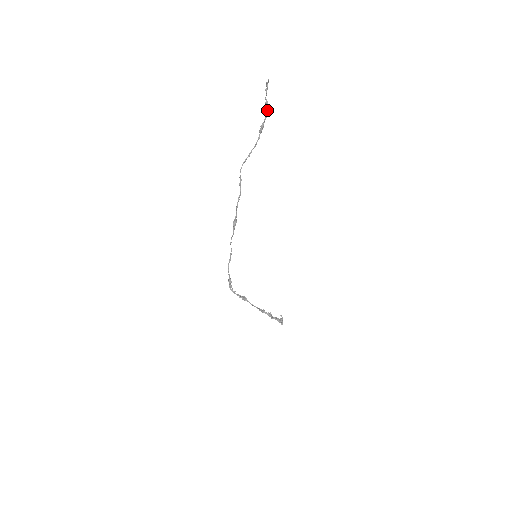
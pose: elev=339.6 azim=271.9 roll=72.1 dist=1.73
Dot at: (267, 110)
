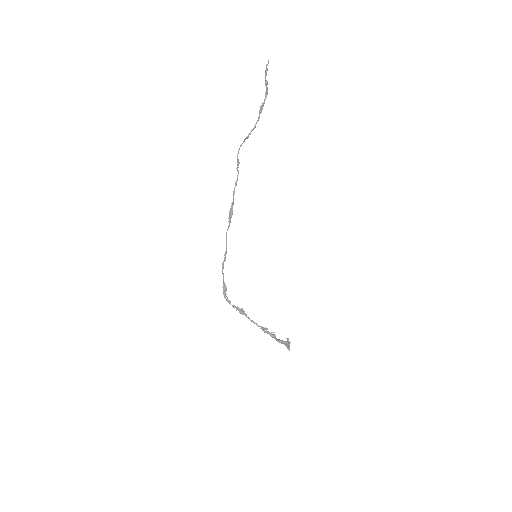
Dot at: (267, 90)
